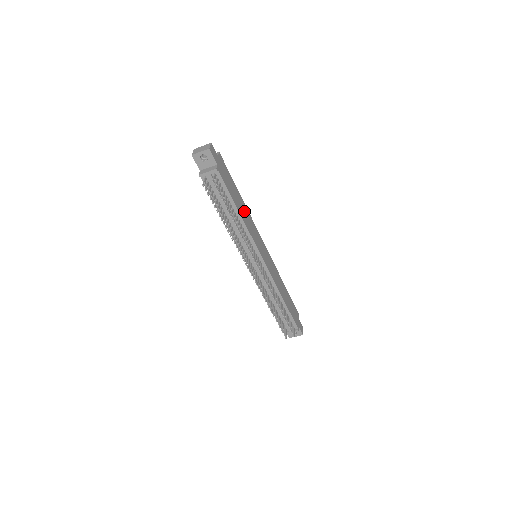
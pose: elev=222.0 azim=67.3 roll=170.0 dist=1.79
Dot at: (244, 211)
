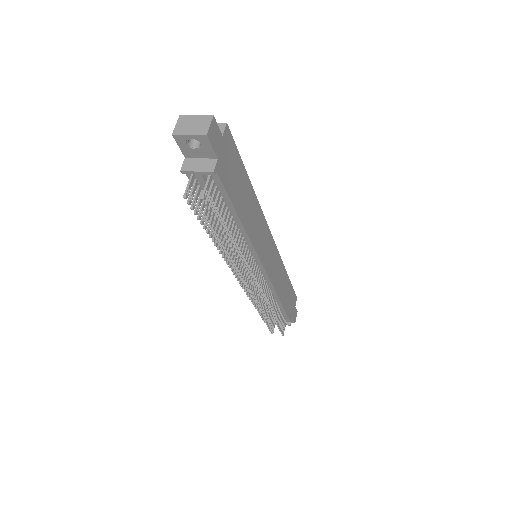
Dot at: (251, 210)
